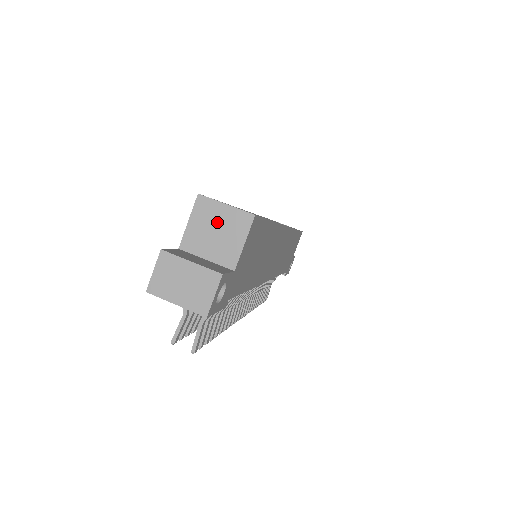
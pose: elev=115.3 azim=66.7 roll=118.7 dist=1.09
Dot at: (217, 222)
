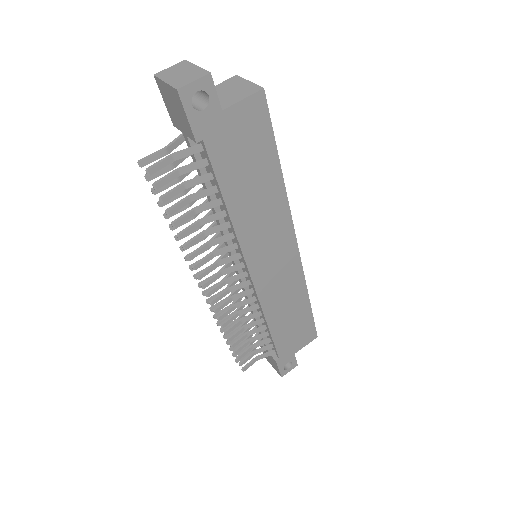
Dot at: (235, 87)
